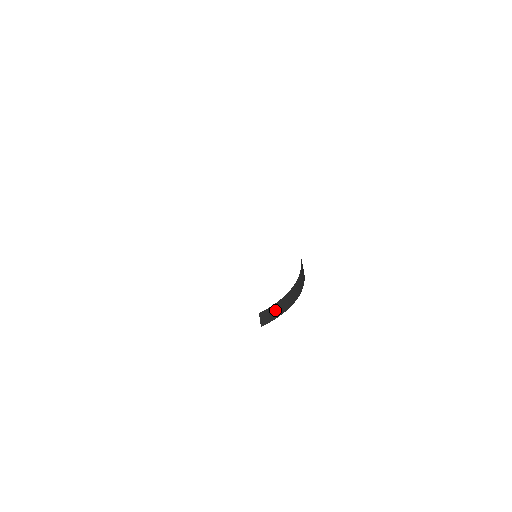
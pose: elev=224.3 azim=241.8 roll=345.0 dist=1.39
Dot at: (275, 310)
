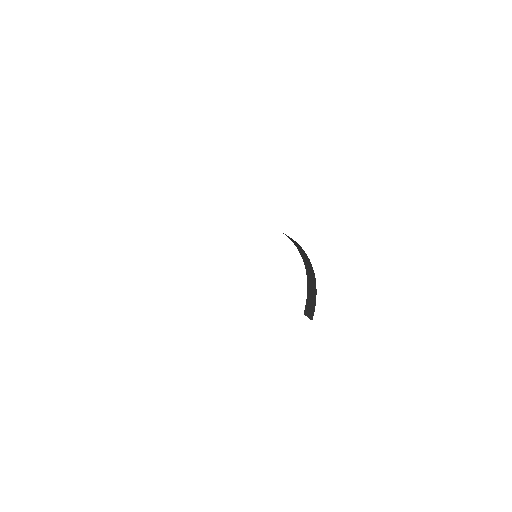
Dot at: (310, 299)
